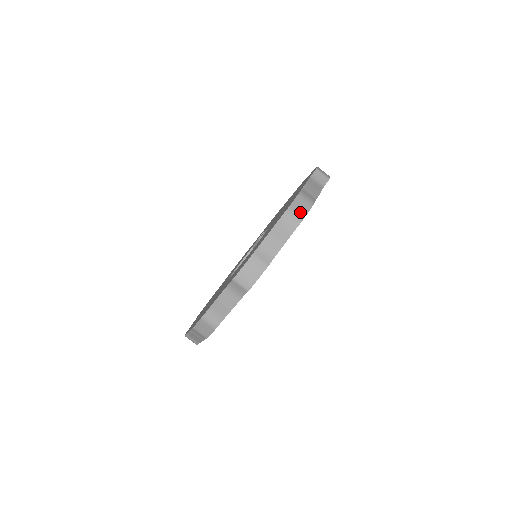
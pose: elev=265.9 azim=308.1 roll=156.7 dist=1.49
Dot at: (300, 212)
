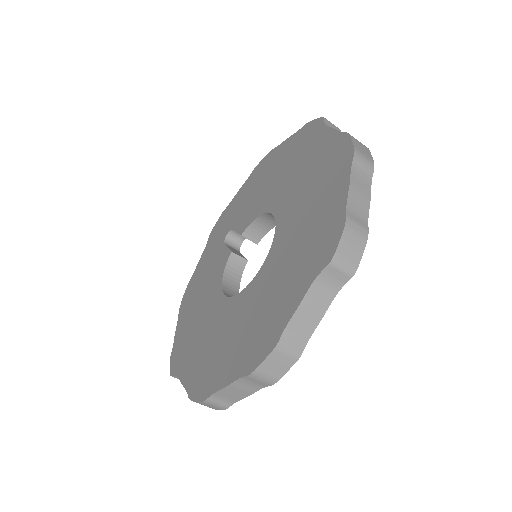
Dot at: (366, 155)
